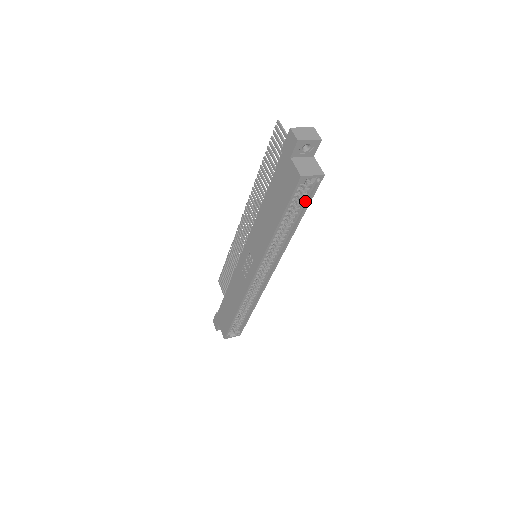
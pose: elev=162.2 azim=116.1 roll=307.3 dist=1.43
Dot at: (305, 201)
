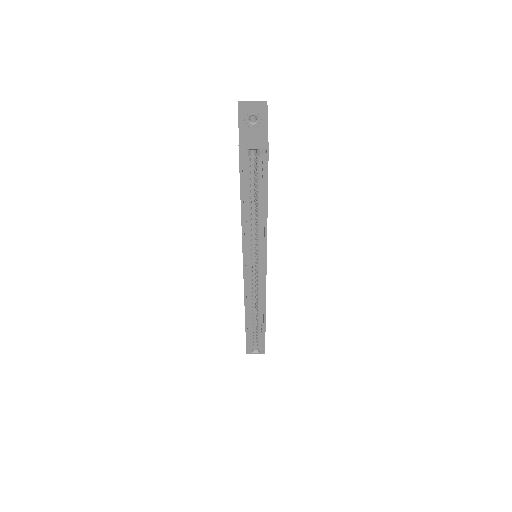
Dot at: (264, 181)
